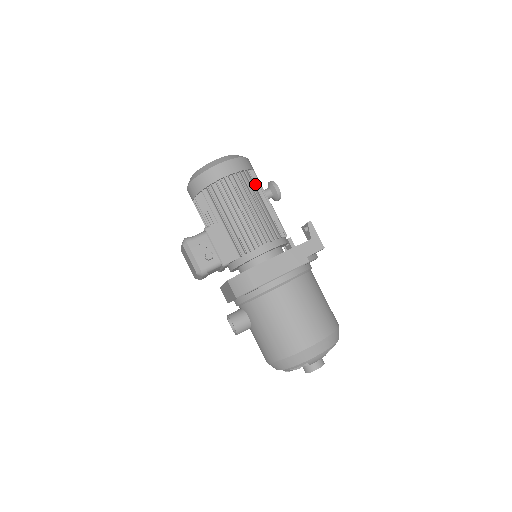
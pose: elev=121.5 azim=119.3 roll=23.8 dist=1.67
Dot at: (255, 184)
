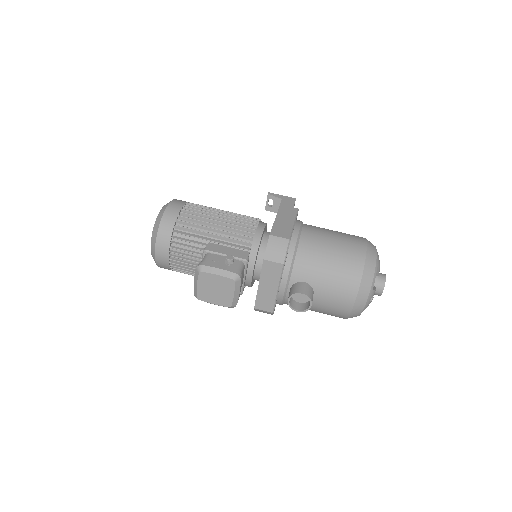
Dot at: occluded
